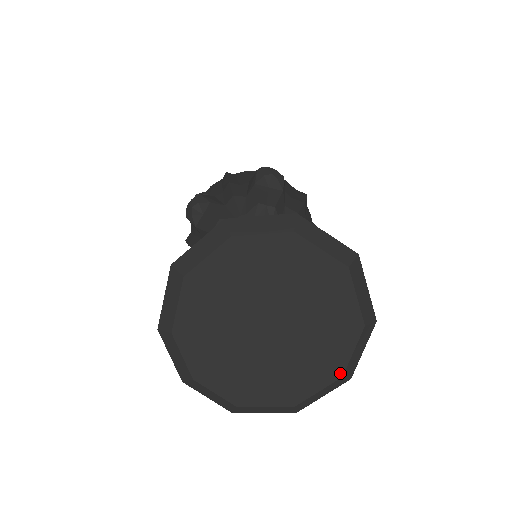
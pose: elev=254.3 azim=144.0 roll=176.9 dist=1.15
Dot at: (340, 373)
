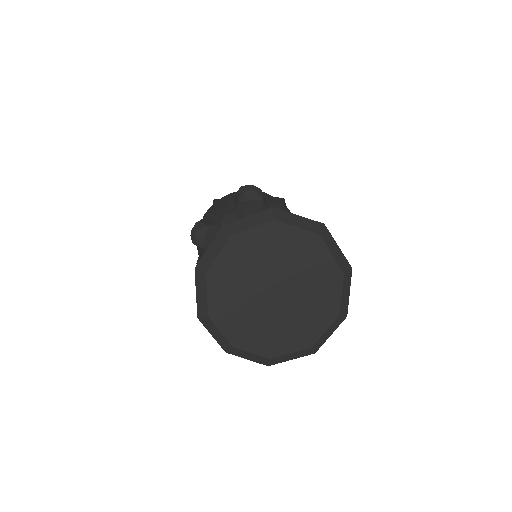
Dot at: (337, 313)
